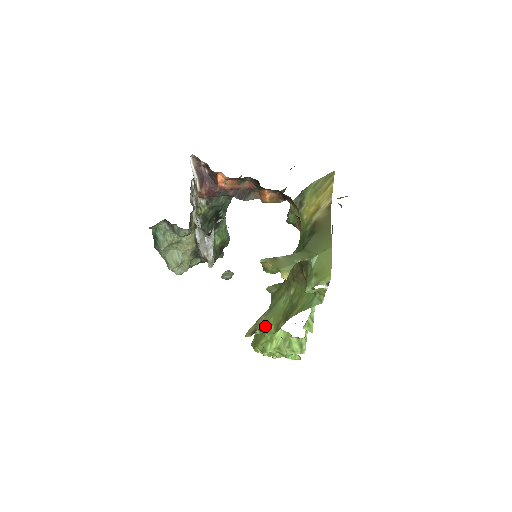
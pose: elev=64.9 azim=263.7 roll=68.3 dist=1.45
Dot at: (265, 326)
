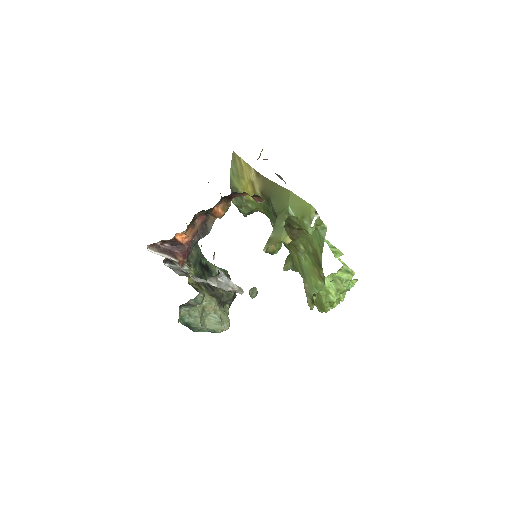
Dot at: (314, 288)
